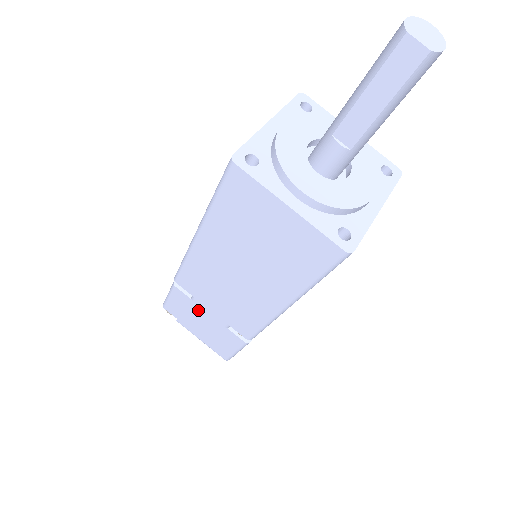
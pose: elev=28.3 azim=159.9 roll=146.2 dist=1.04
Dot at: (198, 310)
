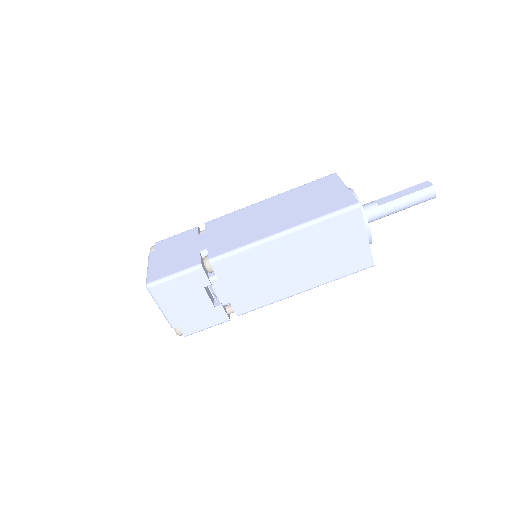
Dot at: (192, 242)
